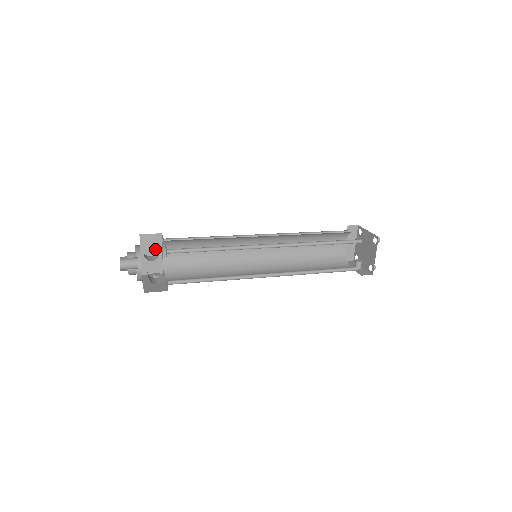
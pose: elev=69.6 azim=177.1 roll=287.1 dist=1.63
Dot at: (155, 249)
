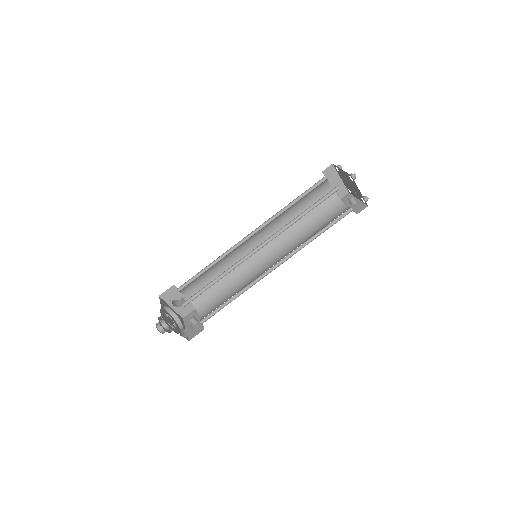
Dot at: occluded
